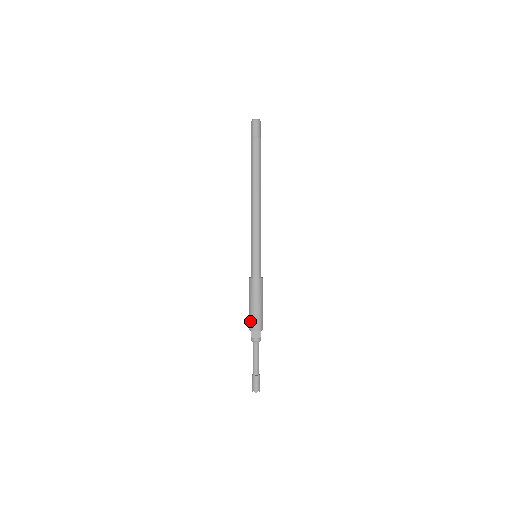
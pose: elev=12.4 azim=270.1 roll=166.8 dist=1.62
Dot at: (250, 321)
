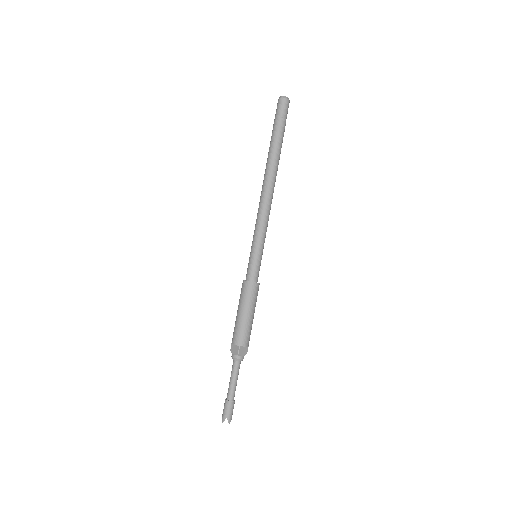
Dot at: occluded
